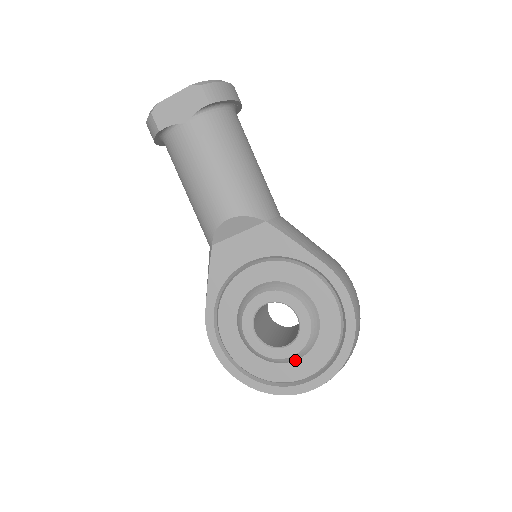
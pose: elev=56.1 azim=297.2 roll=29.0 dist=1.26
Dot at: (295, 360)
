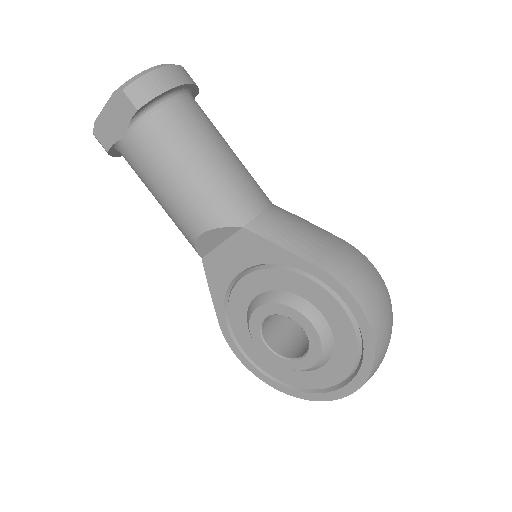
Dot at: (317, 368)
